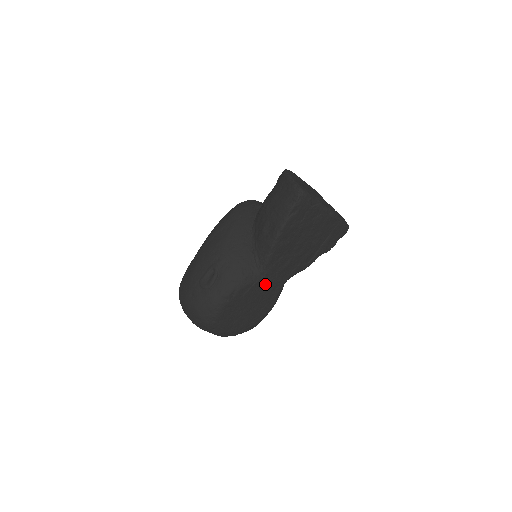
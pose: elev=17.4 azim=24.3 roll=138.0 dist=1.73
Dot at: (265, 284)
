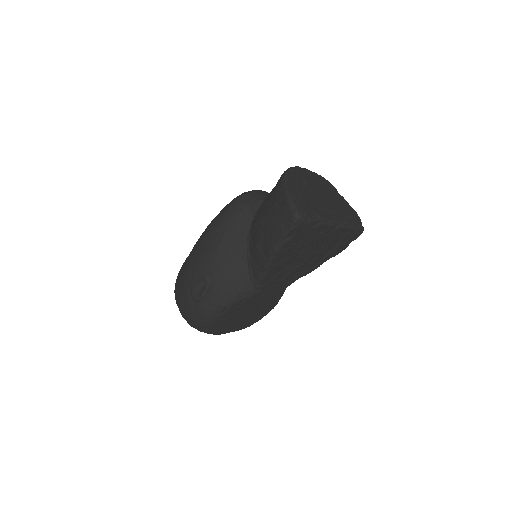
Dot at: (262, 294)
